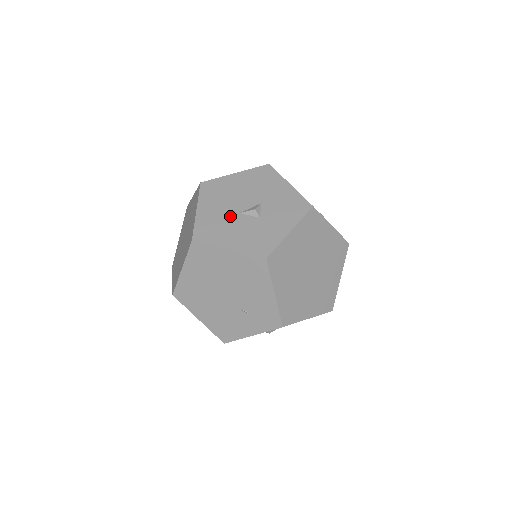
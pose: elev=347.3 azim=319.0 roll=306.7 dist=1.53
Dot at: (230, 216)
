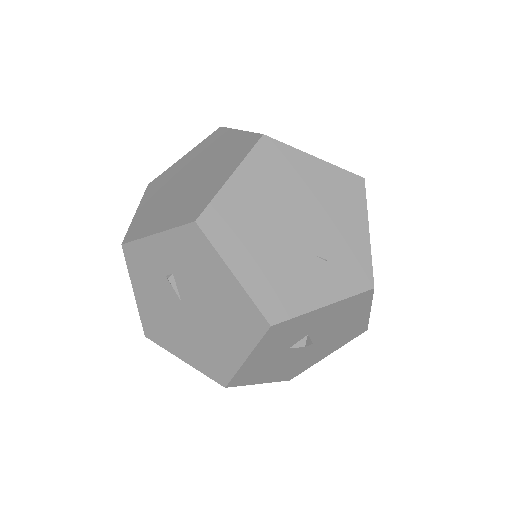
Dot at: occluded
